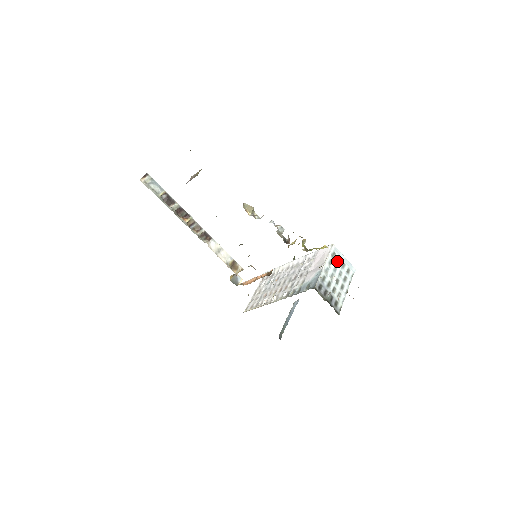
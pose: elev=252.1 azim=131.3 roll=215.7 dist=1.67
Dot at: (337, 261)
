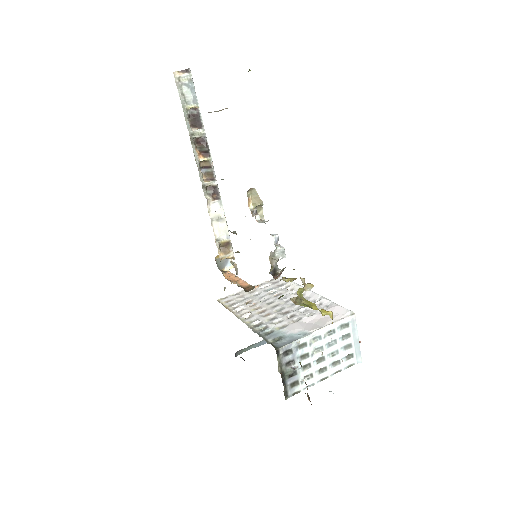
Dot at: (344, 336)
